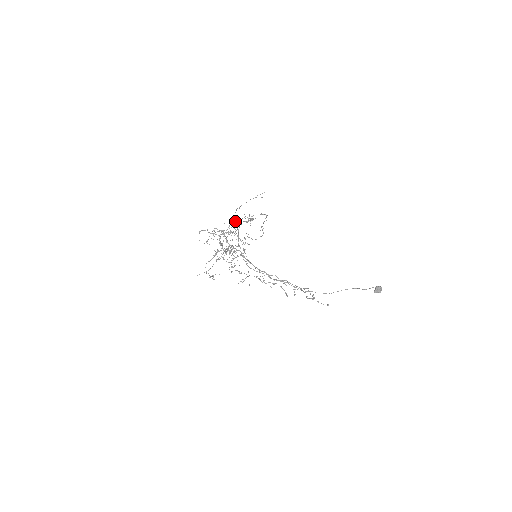
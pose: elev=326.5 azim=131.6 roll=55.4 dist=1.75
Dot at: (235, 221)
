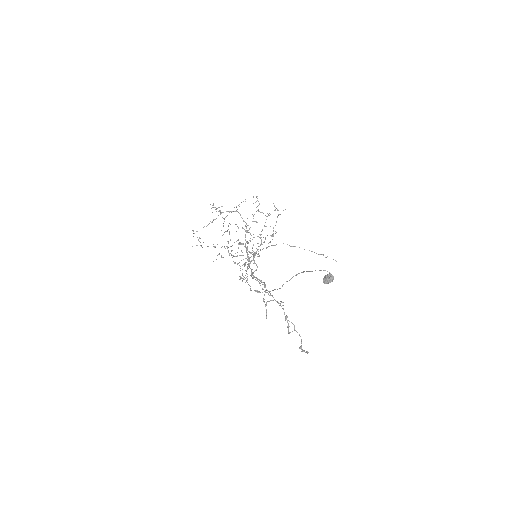
Dot at: occluded
